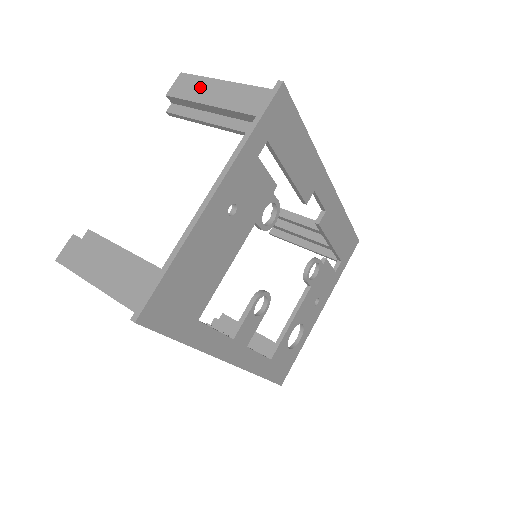
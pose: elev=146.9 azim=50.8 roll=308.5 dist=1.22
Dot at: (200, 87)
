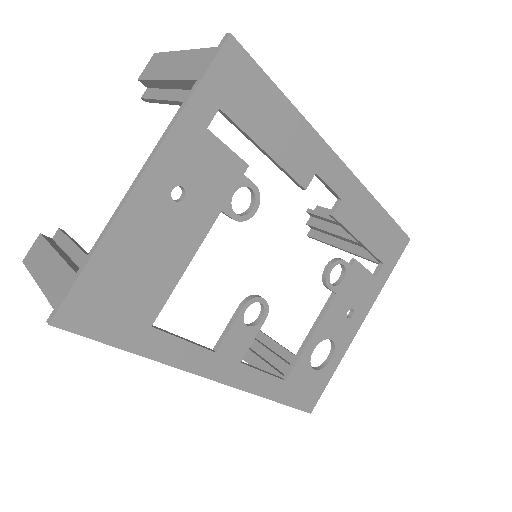
Dot at: (165, 63)
